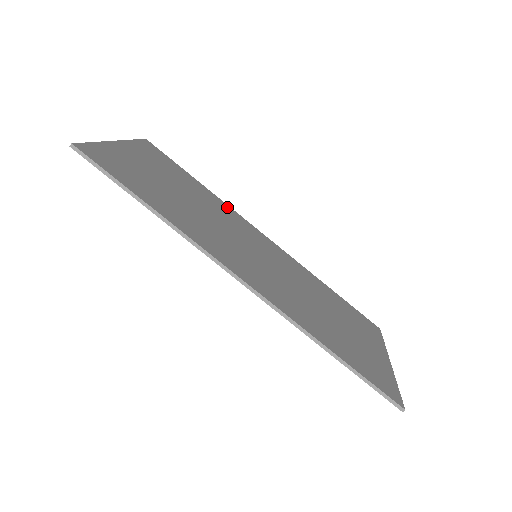
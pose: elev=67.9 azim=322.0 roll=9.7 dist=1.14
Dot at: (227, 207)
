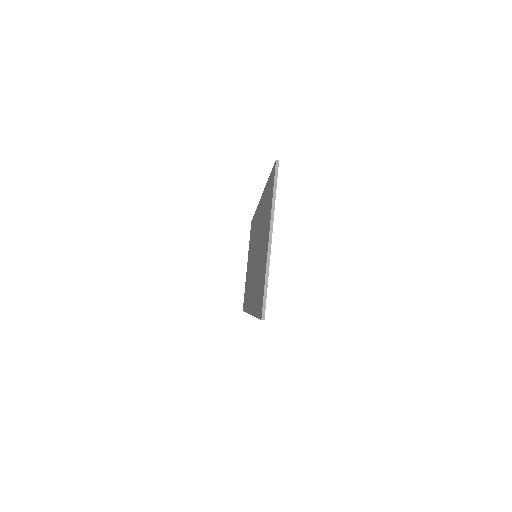
Dot at: occluded
